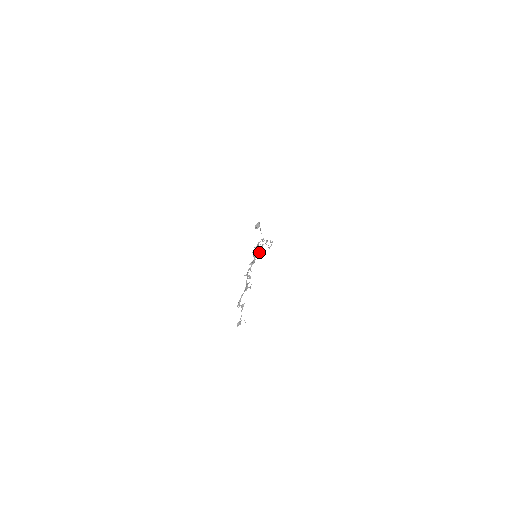
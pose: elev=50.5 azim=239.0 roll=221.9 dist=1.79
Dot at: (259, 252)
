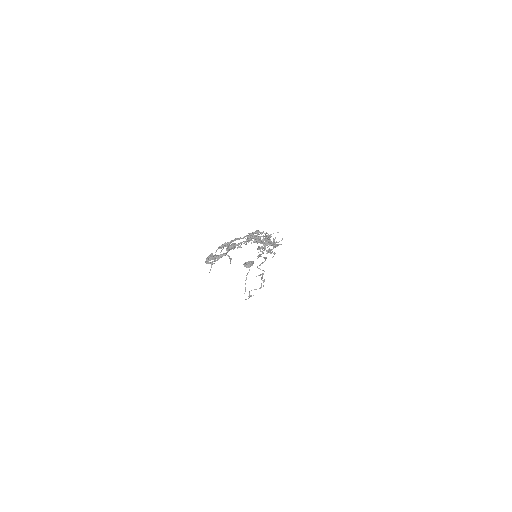
Dot at: (269, 248)
